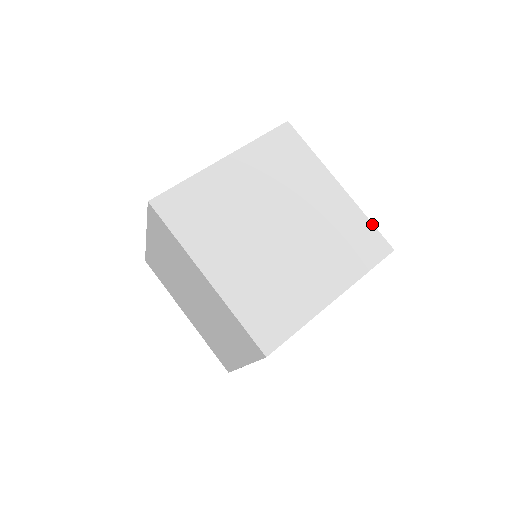
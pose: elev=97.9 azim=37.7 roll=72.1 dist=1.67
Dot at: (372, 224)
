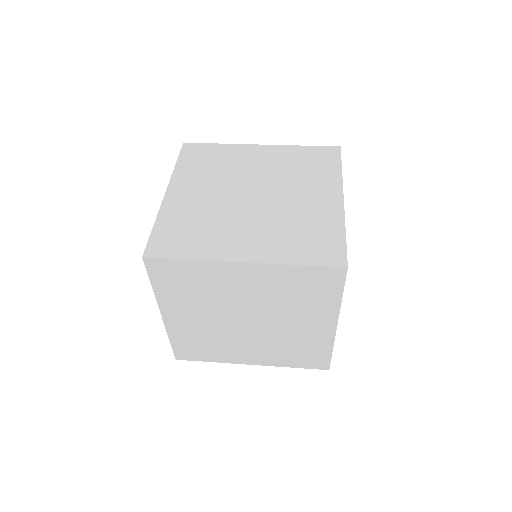
Dot at: (308, 146)
